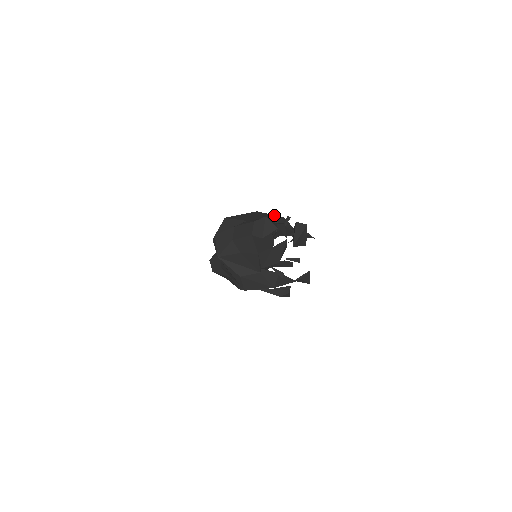
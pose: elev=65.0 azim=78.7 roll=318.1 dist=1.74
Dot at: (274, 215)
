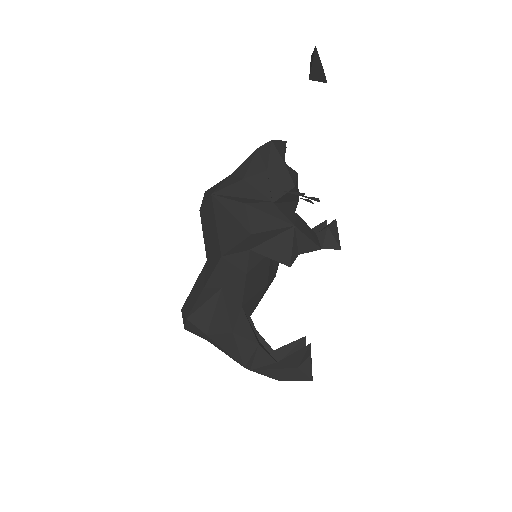
Dot at: occluded
